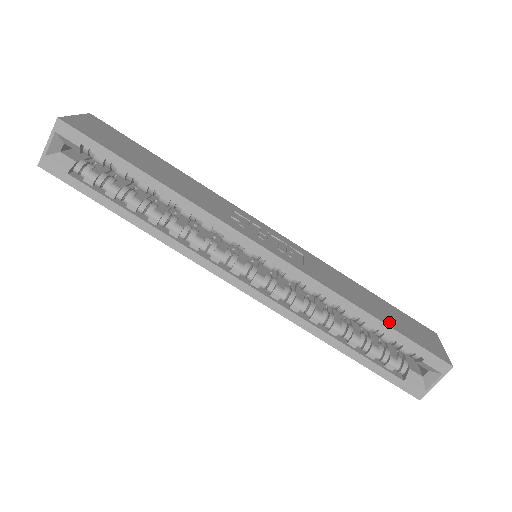
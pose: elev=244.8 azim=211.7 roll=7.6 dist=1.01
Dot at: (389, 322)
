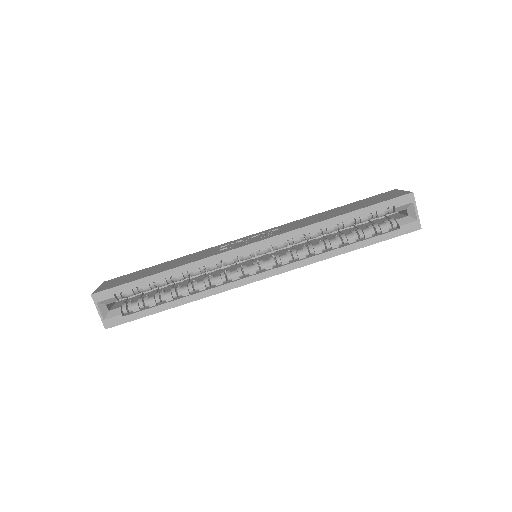
Dot at: (355, 209)
